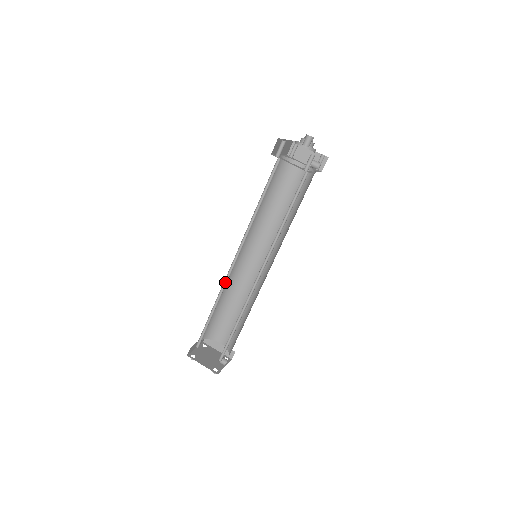
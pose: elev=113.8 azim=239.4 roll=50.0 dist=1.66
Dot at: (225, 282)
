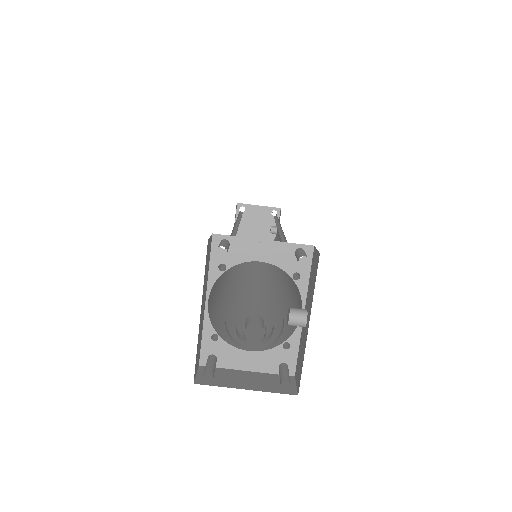
Dot at: occluded
